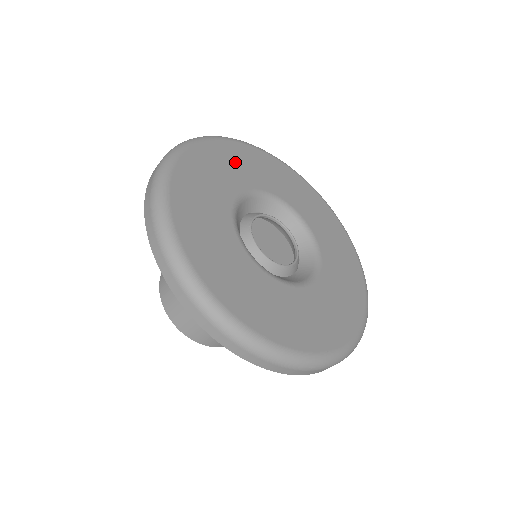
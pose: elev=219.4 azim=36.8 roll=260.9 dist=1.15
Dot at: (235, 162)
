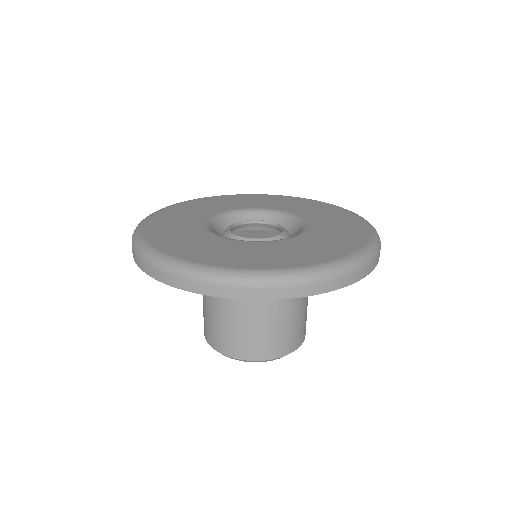
Dot at: (256, 200)
